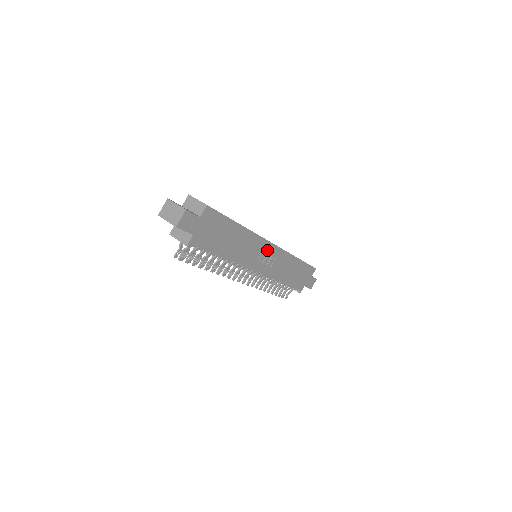
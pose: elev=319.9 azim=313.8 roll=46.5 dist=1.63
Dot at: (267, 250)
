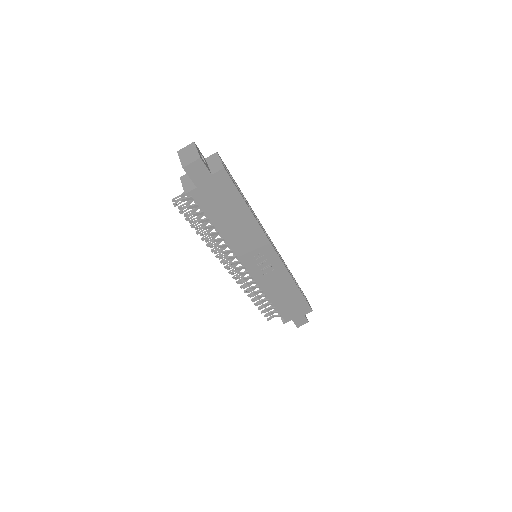
Dot at: (268, 255)
